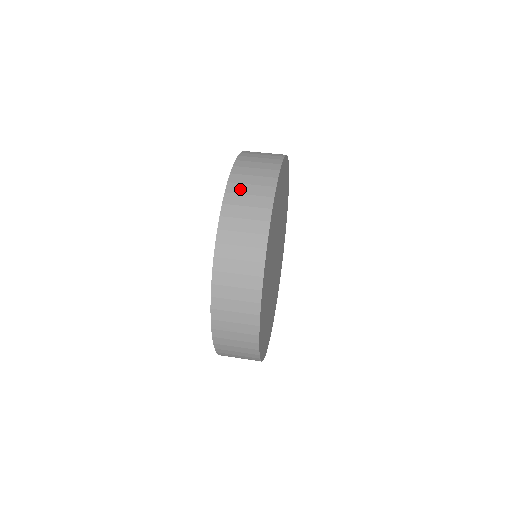
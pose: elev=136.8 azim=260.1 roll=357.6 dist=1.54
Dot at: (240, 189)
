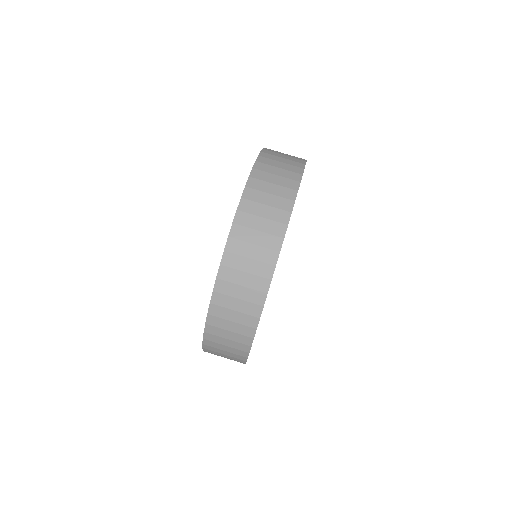
Dot at: (217, 340)
